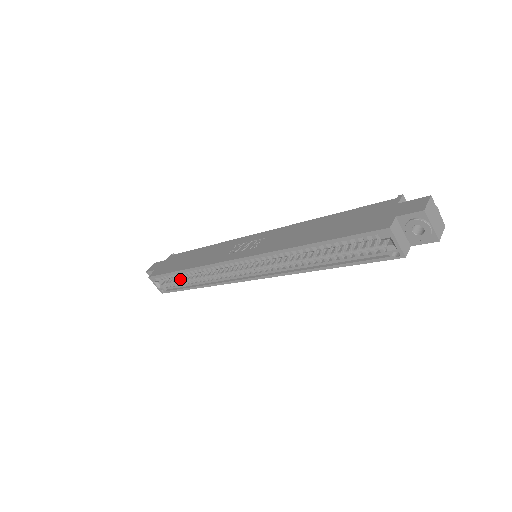
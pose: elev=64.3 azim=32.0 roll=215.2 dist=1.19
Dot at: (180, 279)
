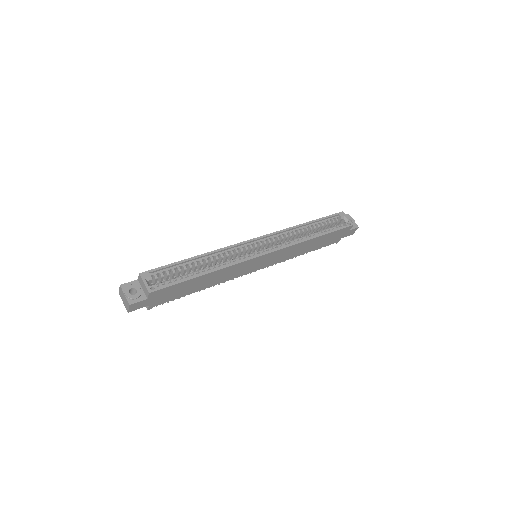
Dot at: occluded
